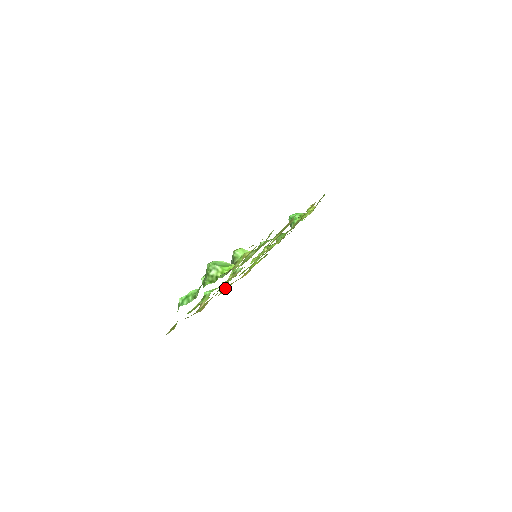
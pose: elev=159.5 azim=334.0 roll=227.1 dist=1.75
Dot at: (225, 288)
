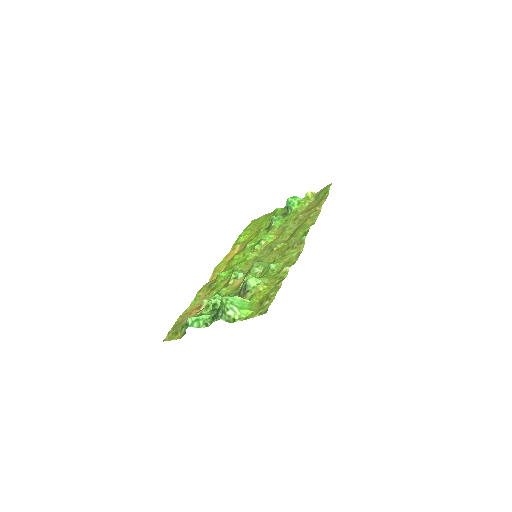
Dot at: (217, 272)
